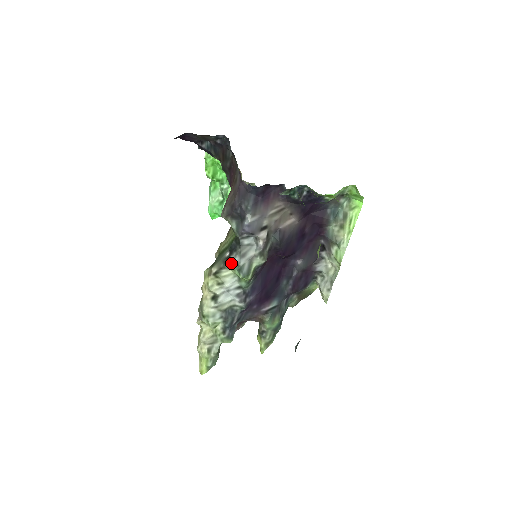
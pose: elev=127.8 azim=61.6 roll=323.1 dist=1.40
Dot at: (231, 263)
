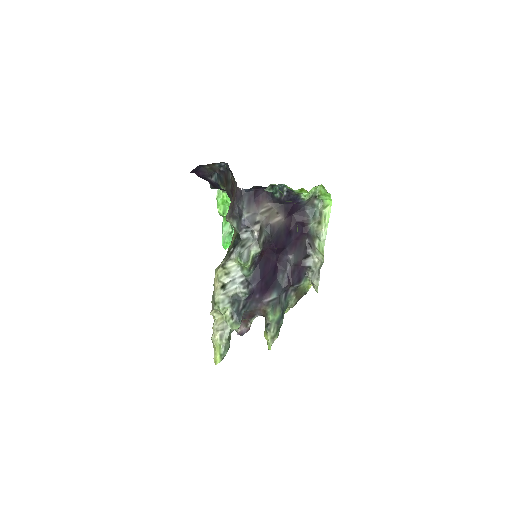
Dot at: (234, 254)
